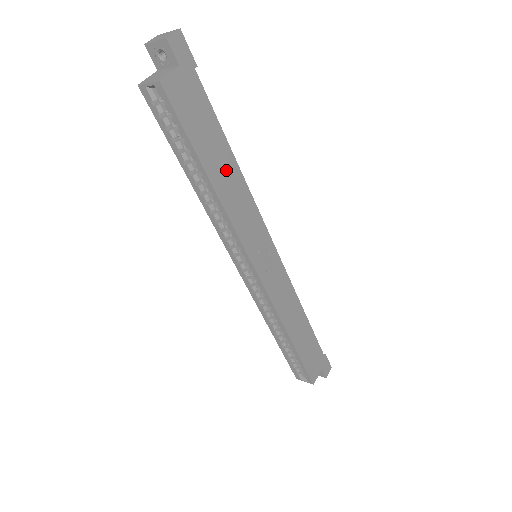
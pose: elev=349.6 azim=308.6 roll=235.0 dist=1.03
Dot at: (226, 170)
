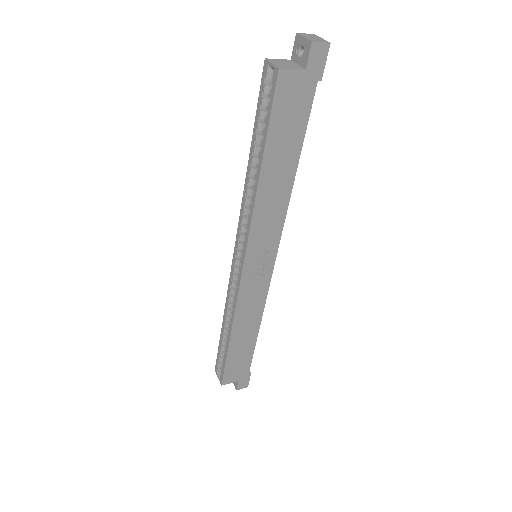
Dot at: (281, 174)
